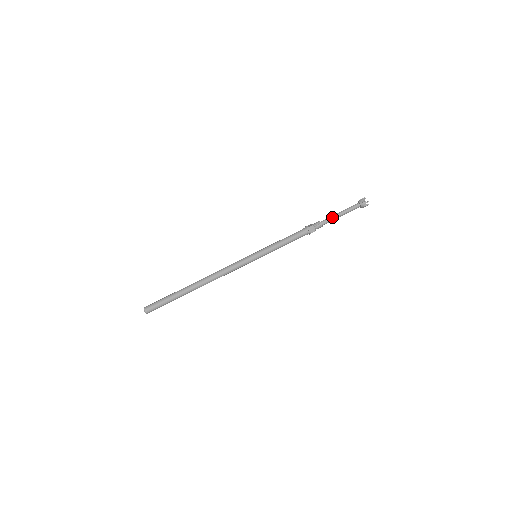
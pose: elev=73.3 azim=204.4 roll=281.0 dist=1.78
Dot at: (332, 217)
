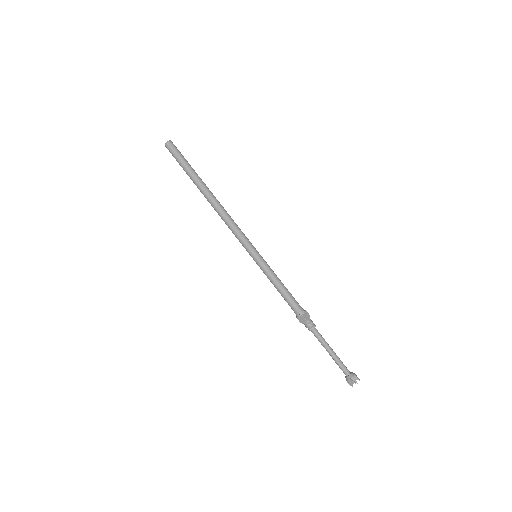
Dot at: (323, 342)
